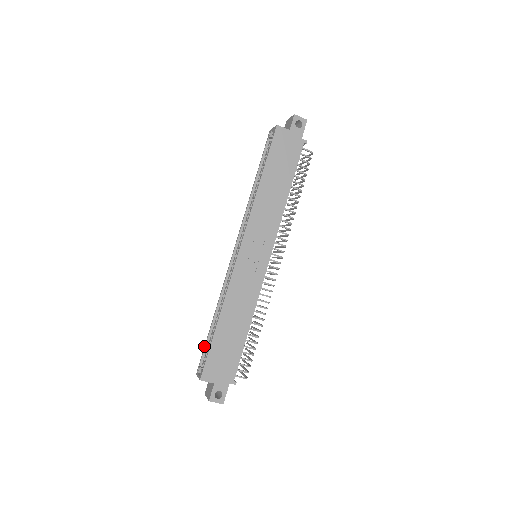
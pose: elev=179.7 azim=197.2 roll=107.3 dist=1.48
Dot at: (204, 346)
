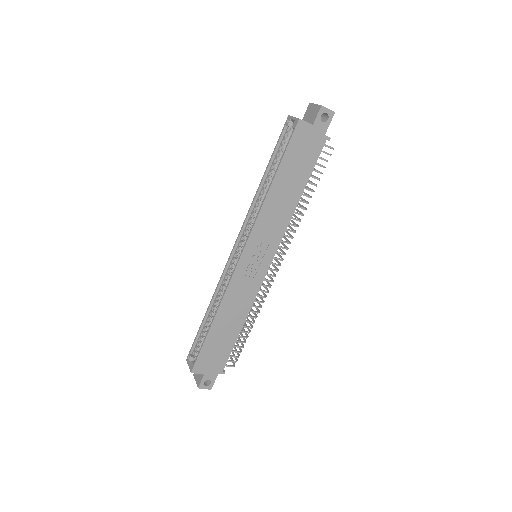
Dot at: occluded
